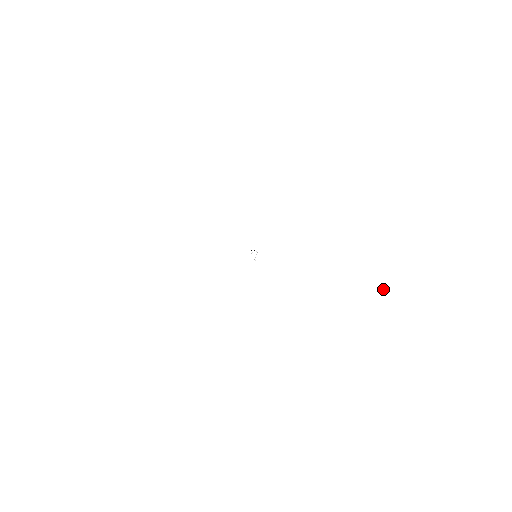
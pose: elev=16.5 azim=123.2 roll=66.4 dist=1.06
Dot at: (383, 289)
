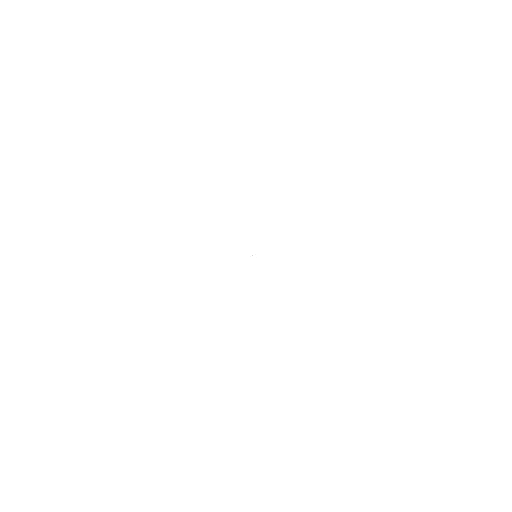
Dot at: (326, 279)
